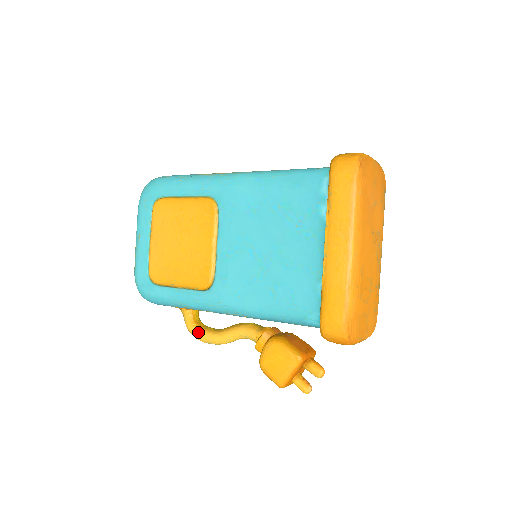
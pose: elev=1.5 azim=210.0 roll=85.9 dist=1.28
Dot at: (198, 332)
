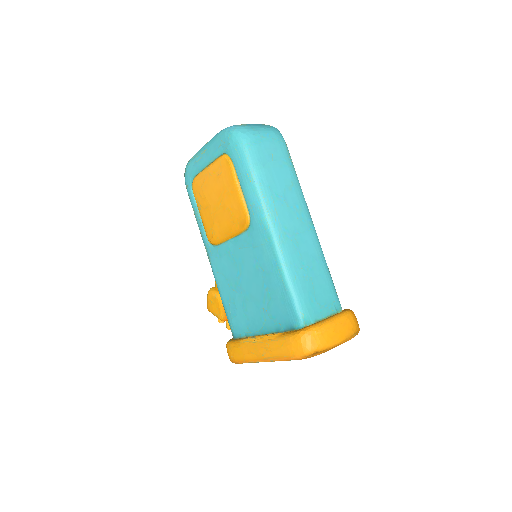
Dot at: occluded
